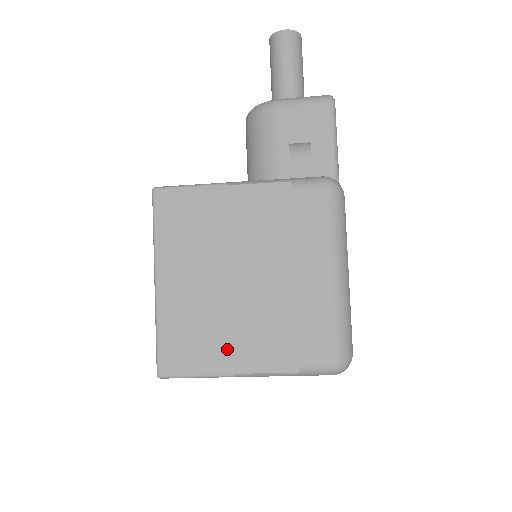
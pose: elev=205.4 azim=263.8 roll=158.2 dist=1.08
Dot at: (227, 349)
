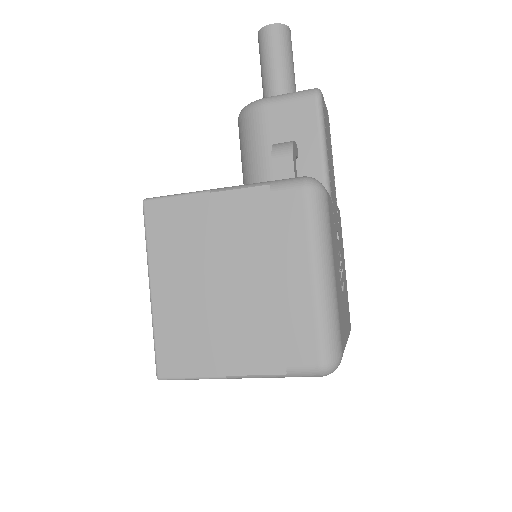
Dot at: (218, 352)
